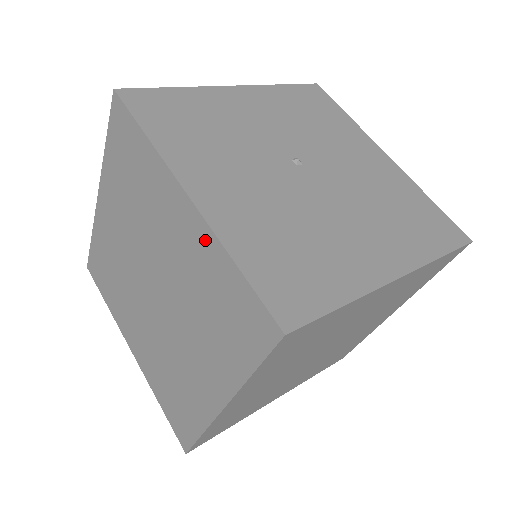
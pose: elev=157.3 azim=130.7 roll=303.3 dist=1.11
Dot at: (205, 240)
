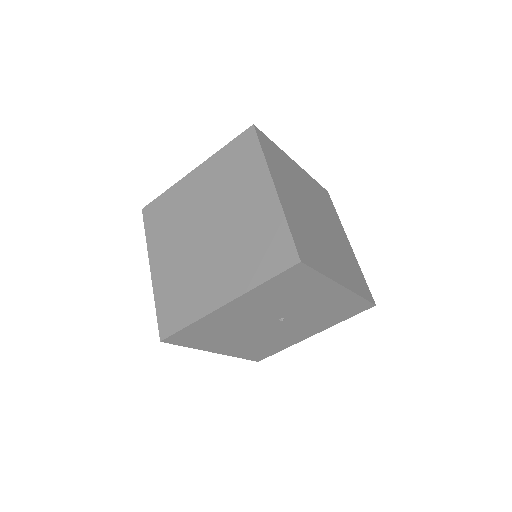
Dot at: (210, 164)
